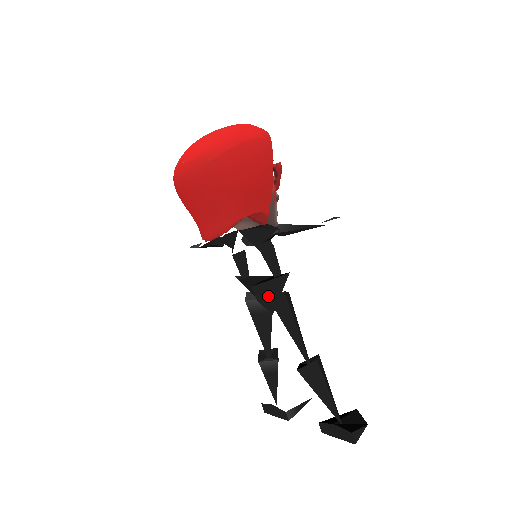
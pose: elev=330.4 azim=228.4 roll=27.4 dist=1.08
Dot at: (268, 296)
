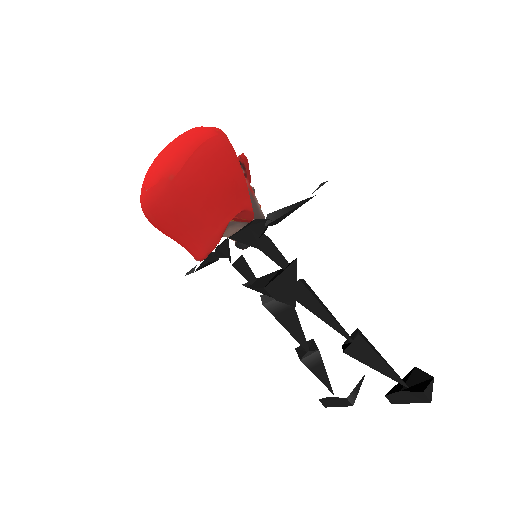
Dot at: (284, 291)
